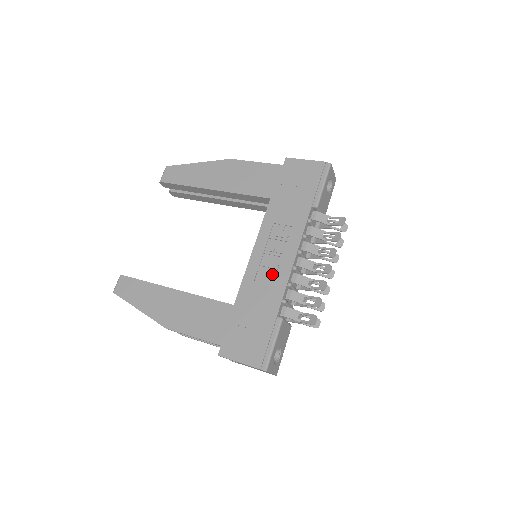
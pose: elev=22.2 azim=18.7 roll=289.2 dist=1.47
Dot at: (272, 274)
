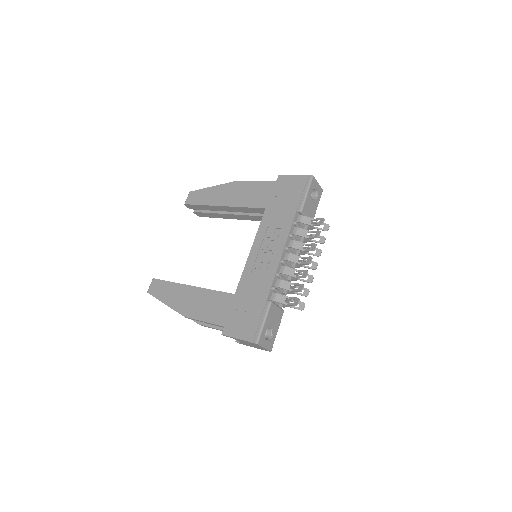
Dot at: (264, 267)
